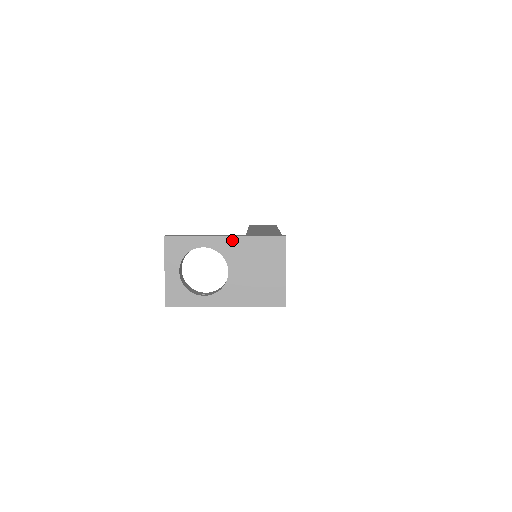
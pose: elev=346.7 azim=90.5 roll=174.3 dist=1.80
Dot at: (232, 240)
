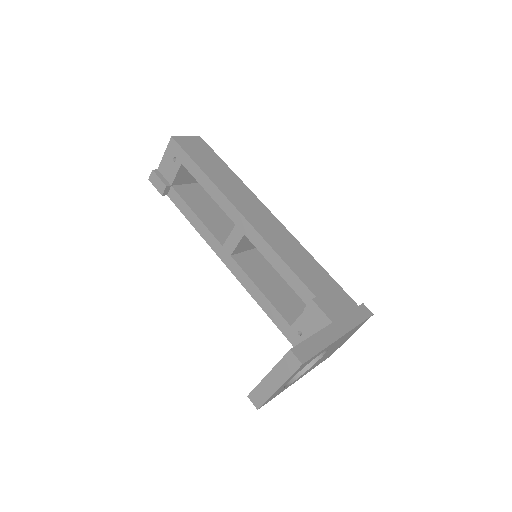
Dot at: occluded
